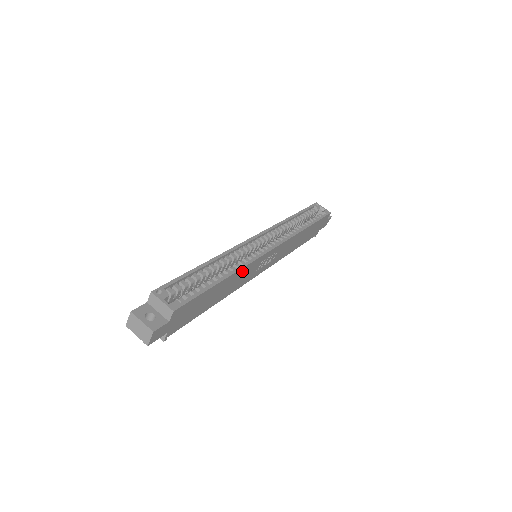
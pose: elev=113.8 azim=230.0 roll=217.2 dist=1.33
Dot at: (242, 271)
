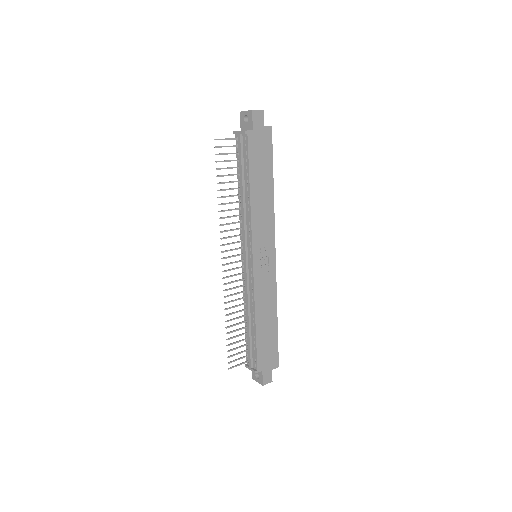
Dot at: (270, 211)
